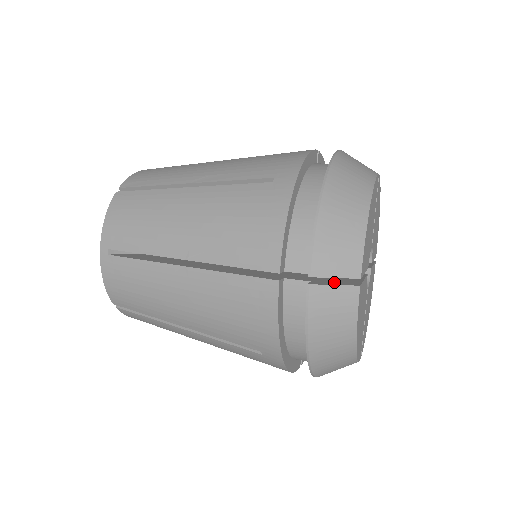
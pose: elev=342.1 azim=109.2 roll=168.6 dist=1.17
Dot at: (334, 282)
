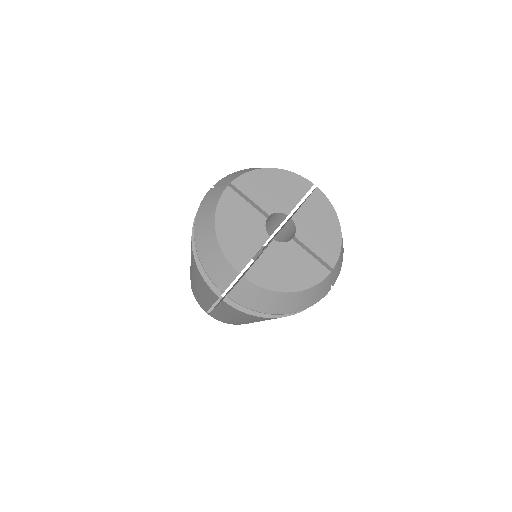
Dot at: occluded
